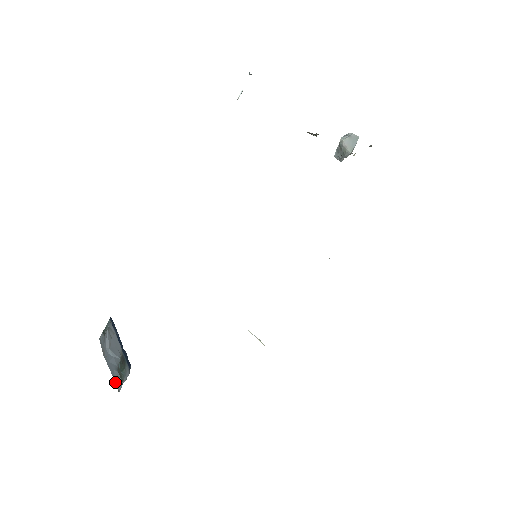
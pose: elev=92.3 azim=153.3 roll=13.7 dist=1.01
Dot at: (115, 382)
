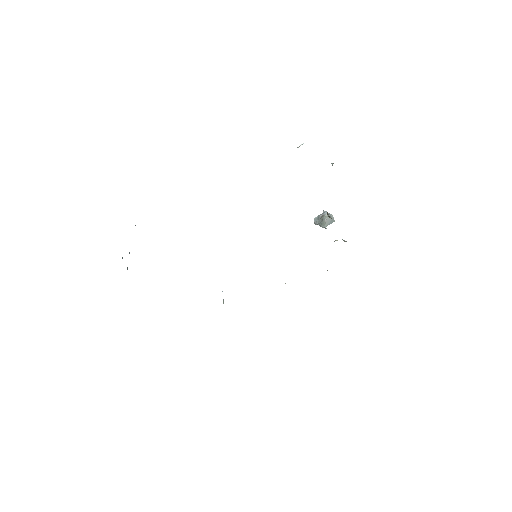
Dot at: occluded
